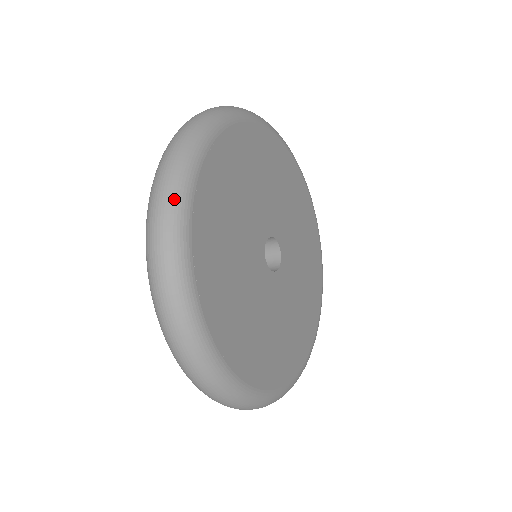
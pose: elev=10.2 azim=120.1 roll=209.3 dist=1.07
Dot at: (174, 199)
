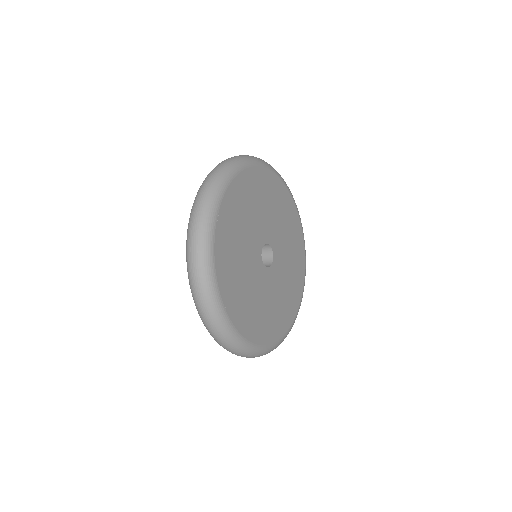
Dot at: (210, 198)
